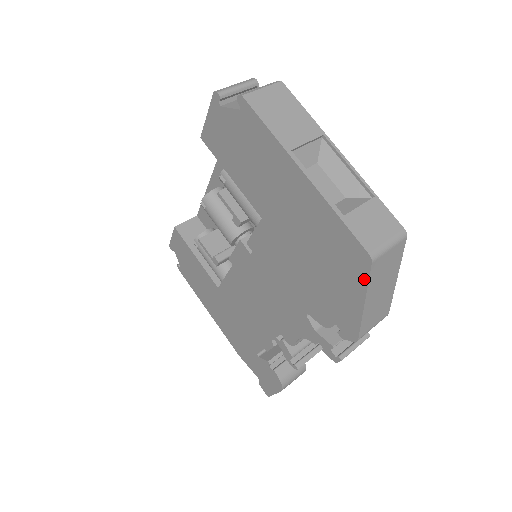
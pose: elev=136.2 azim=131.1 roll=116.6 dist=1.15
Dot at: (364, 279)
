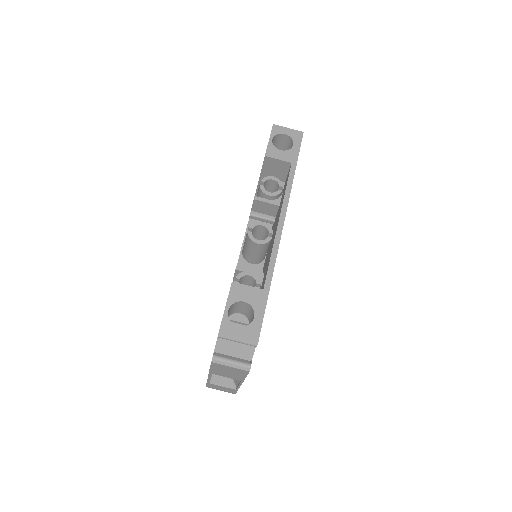
Dot at: occluded
